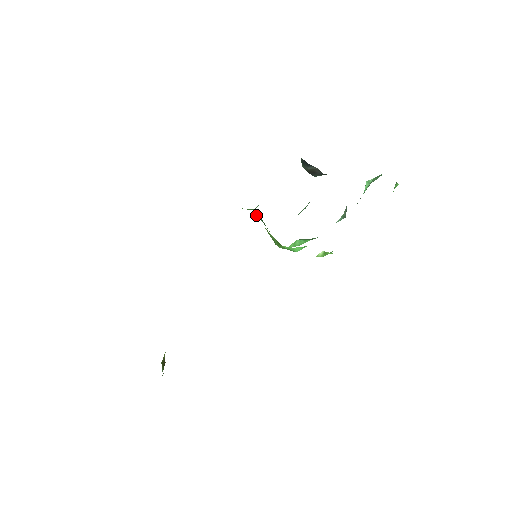
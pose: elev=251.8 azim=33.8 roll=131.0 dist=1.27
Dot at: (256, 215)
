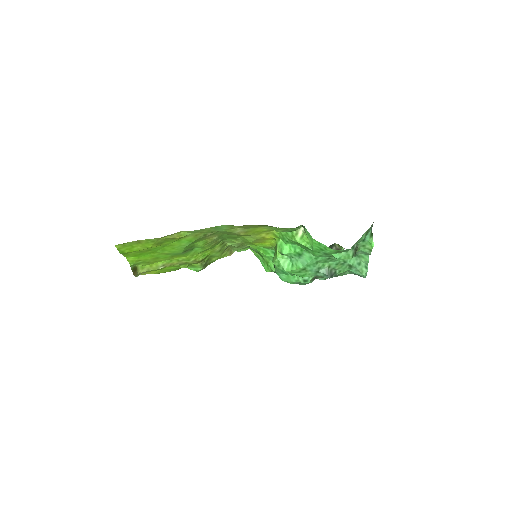
Dot at: occluded
